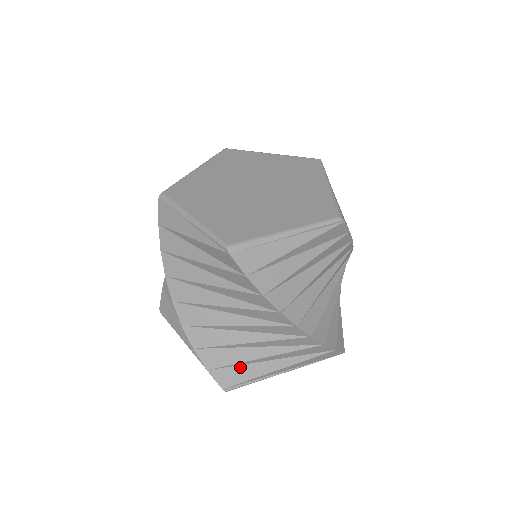
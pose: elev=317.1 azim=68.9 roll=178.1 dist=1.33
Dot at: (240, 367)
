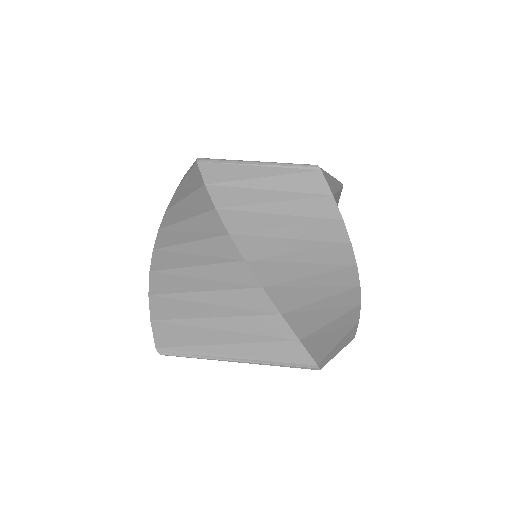
Dot at: (184, 328)
